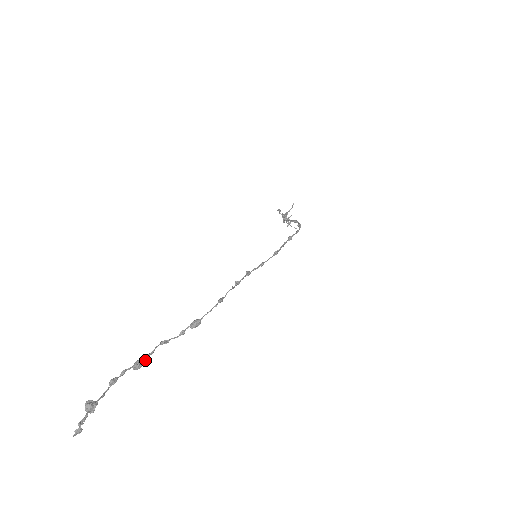
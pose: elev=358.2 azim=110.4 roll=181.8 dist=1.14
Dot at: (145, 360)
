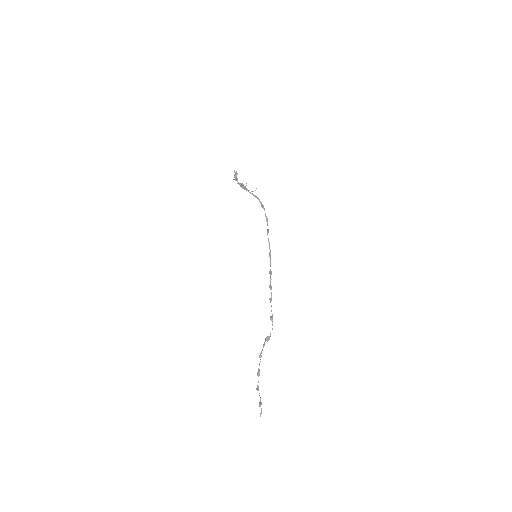
Dot at: occluded
